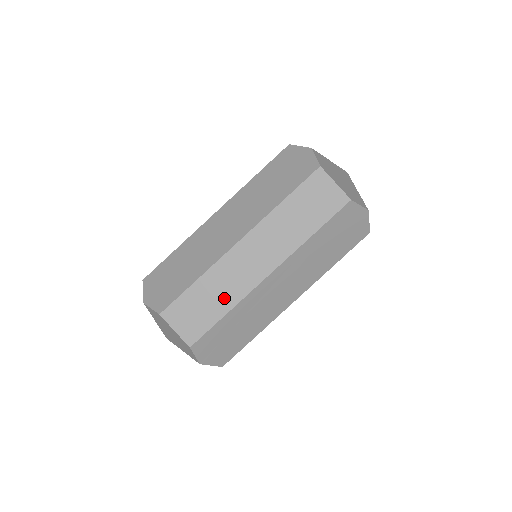
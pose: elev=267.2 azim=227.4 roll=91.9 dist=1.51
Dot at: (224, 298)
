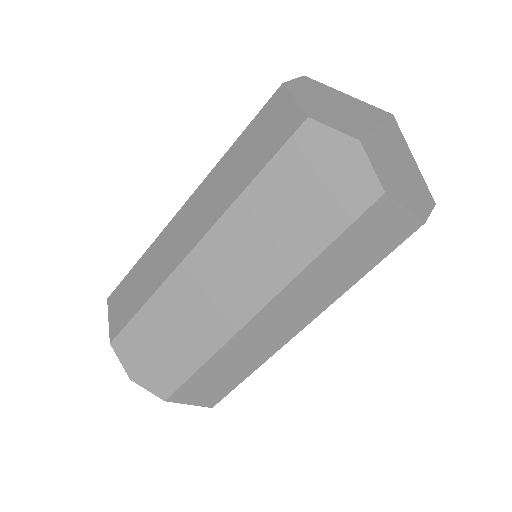
Dot at: (246, 364)
